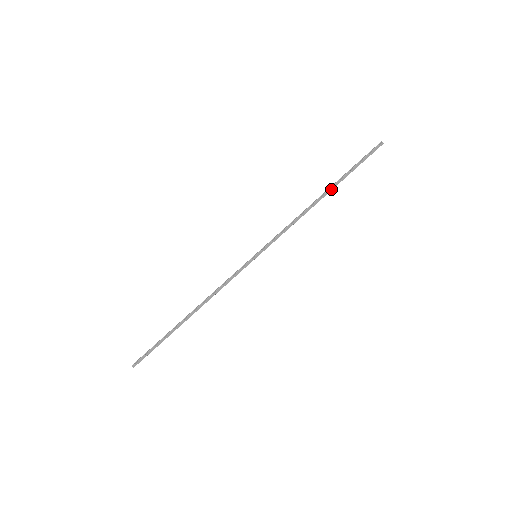
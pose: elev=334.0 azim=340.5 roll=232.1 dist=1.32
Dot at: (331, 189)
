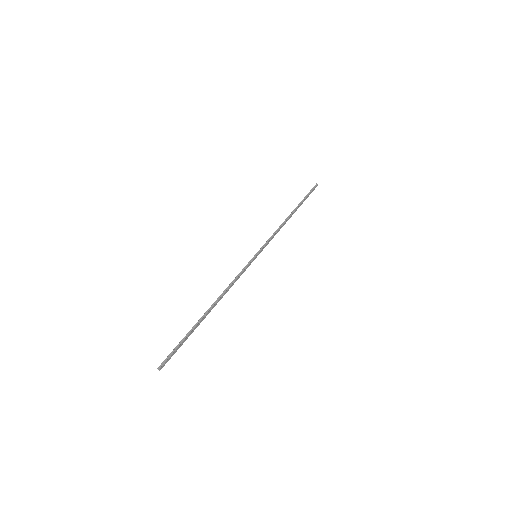
Dot at: (296, 210)
